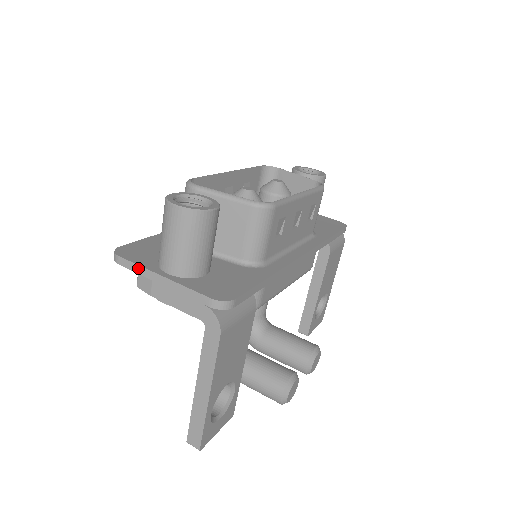
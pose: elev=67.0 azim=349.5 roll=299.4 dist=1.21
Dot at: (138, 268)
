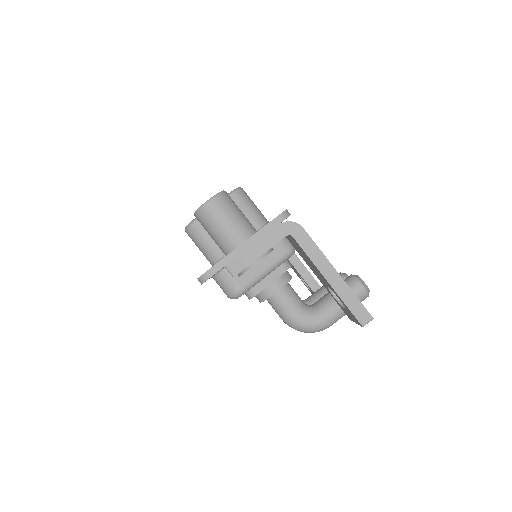
Dot at: (224, 261)
